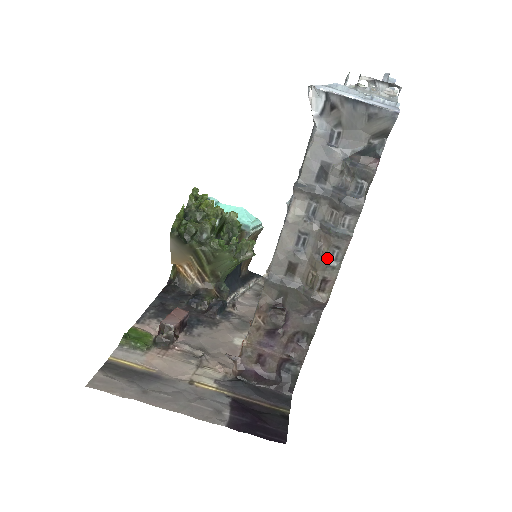
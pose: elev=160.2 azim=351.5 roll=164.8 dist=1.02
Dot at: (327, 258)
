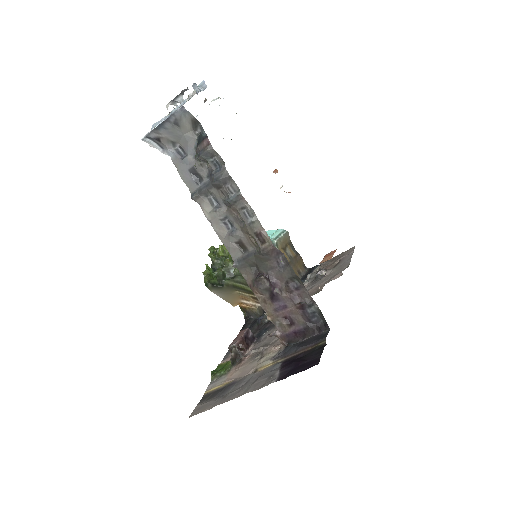
Dot at: (245, 220)
